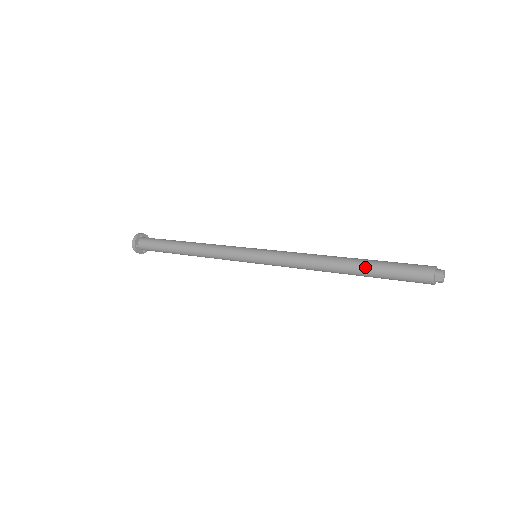
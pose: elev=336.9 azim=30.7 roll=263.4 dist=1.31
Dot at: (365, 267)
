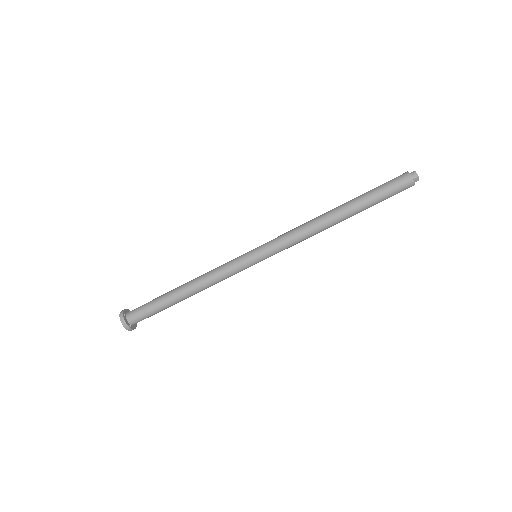
Dot at: (359, 207)
